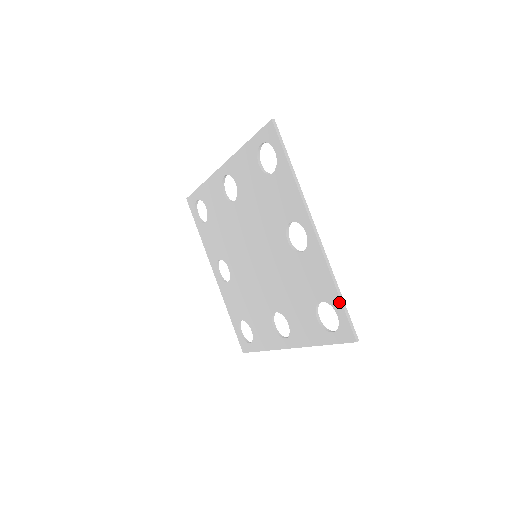
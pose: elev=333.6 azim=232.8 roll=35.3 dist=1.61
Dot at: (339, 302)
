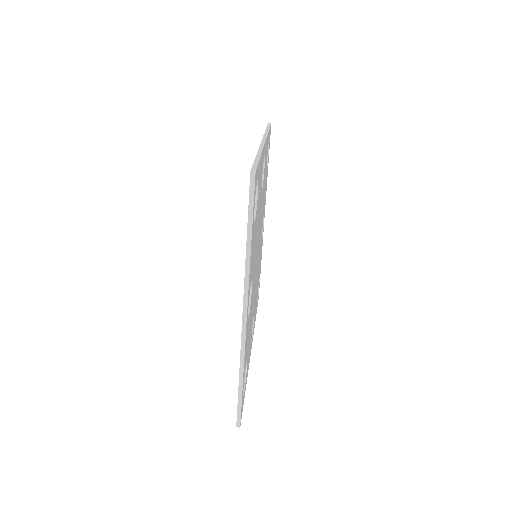
Dot at: (238, 389)
